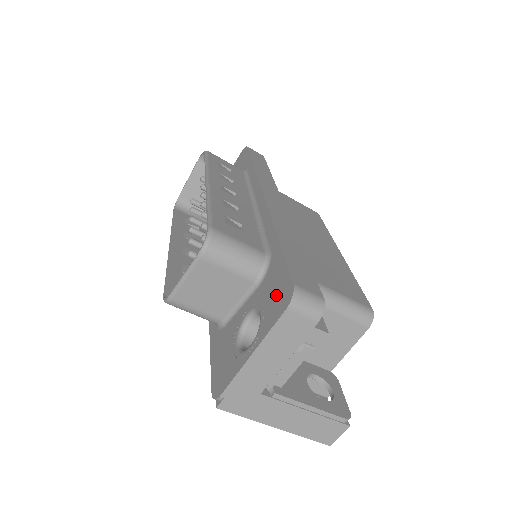
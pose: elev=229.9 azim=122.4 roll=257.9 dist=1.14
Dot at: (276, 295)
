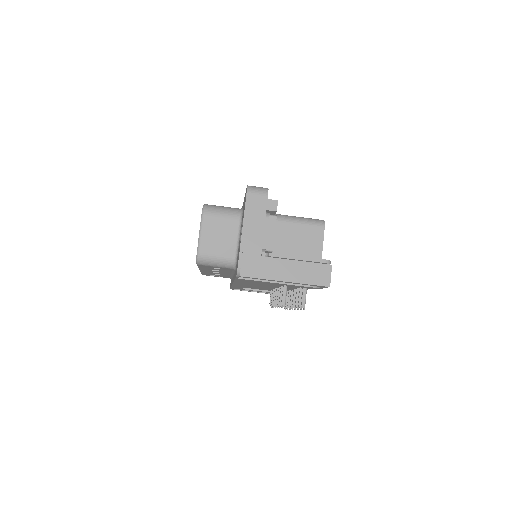
Dot at: occluded
